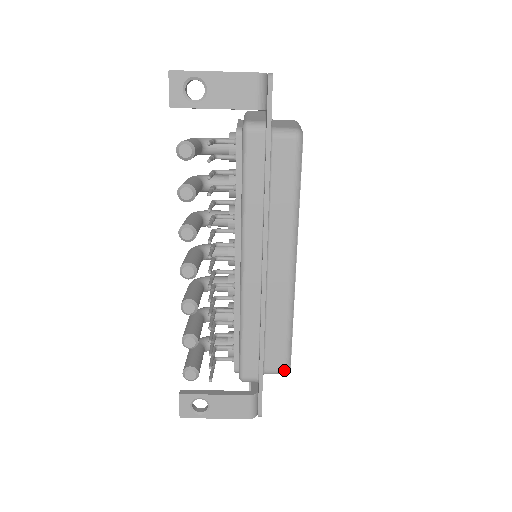
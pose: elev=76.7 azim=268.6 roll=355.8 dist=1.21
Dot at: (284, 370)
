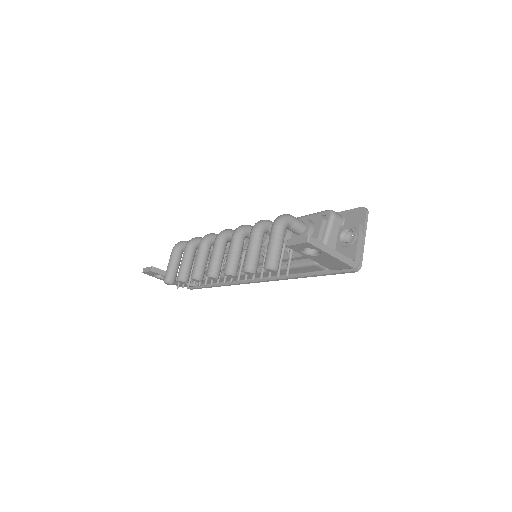
Dot at: occluded
